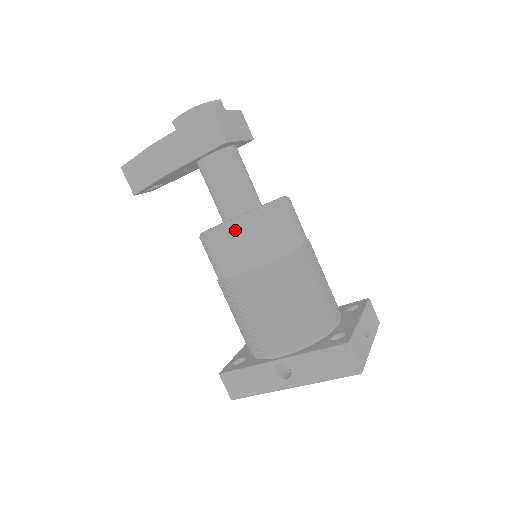
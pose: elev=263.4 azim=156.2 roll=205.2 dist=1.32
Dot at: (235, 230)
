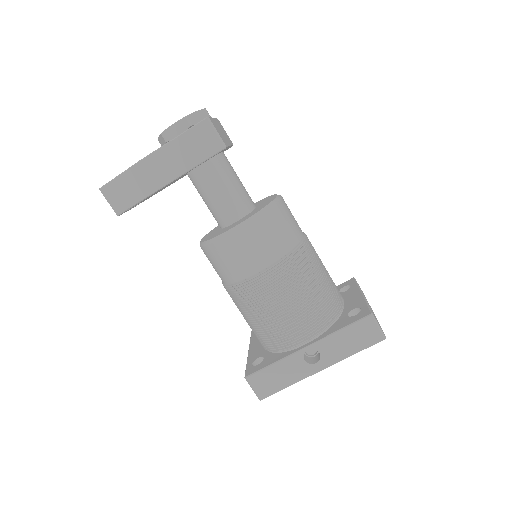
Dot at: (249, 230)
